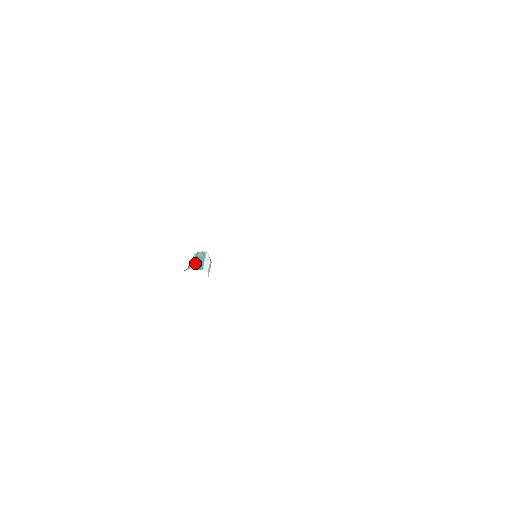
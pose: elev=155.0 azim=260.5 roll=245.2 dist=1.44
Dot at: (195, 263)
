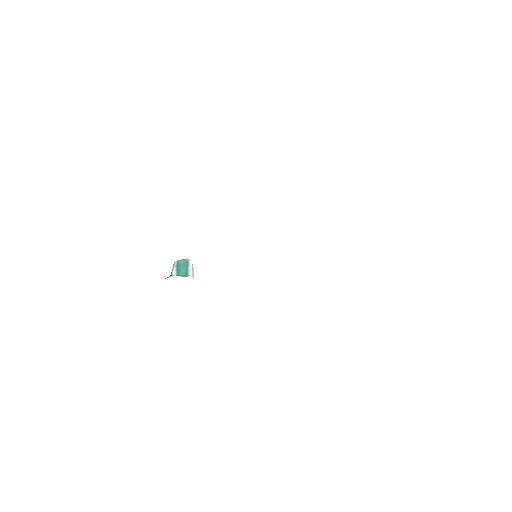
Dot at: (178, 270)
